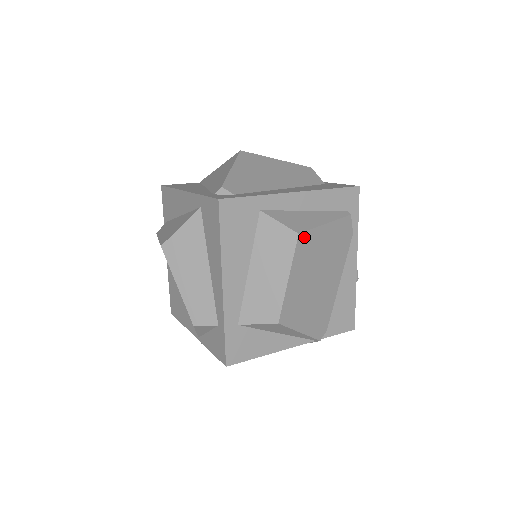
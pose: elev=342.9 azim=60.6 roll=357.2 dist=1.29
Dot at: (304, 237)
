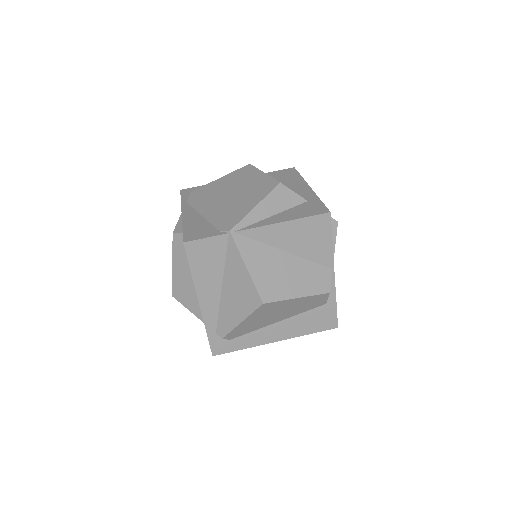
Dot at: occluded
